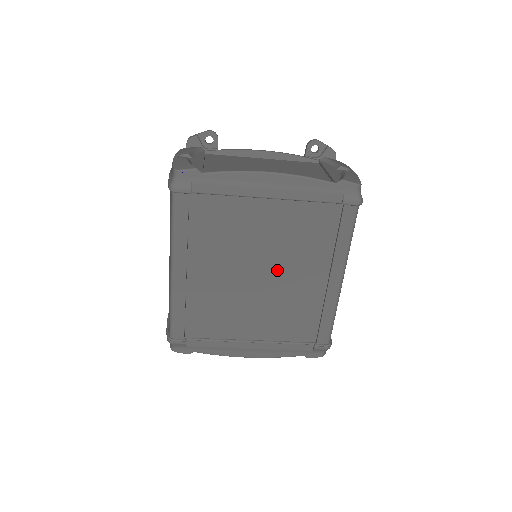
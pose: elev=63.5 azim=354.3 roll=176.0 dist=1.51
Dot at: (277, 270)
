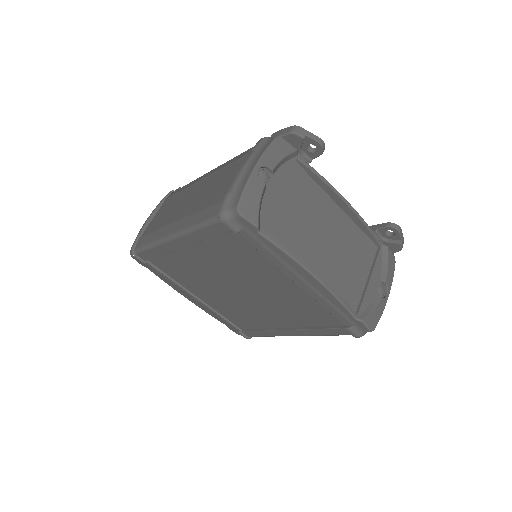
Dot at: (256, 299)
